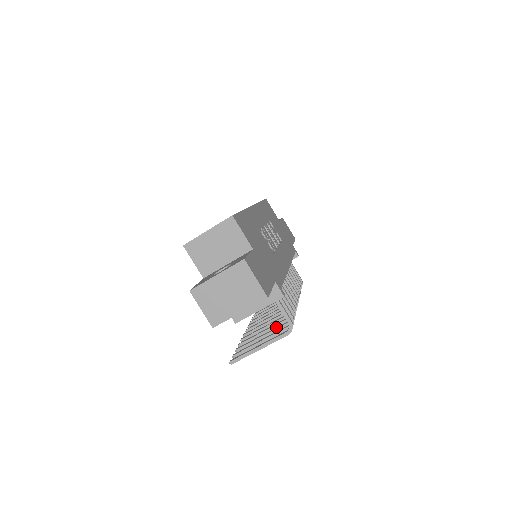
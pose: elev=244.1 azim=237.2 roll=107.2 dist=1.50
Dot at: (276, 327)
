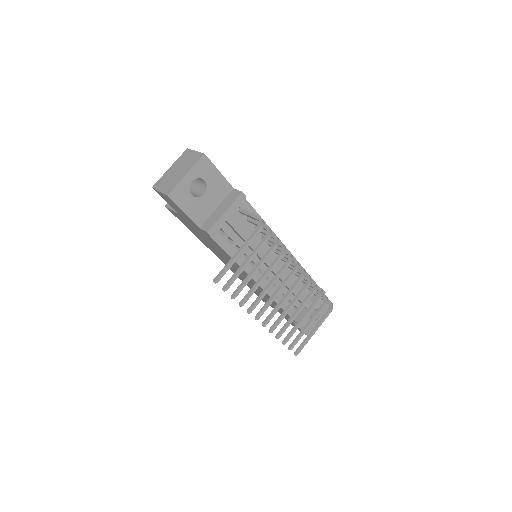
Dot at: (265, 258)
